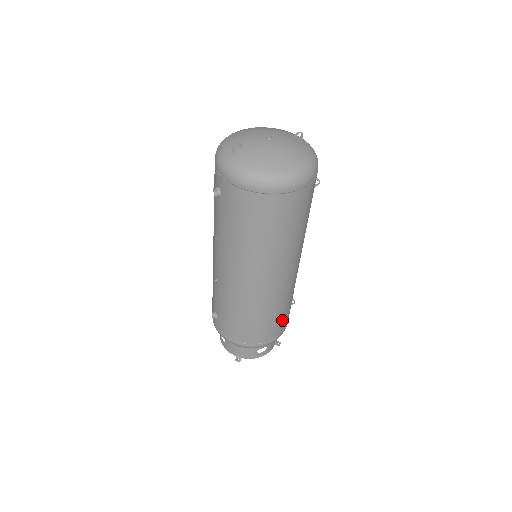
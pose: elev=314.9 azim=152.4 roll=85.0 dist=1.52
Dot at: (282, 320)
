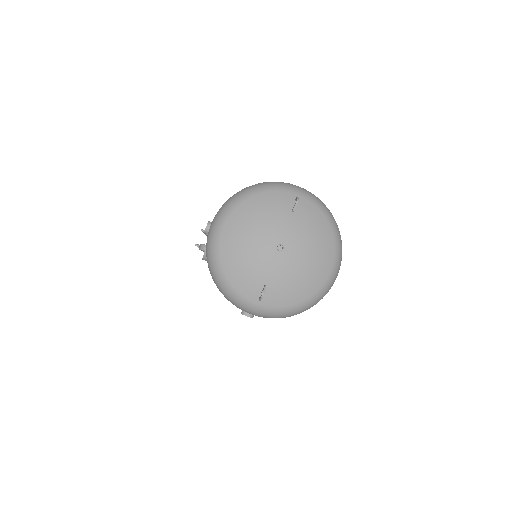
Dot at: occluded
